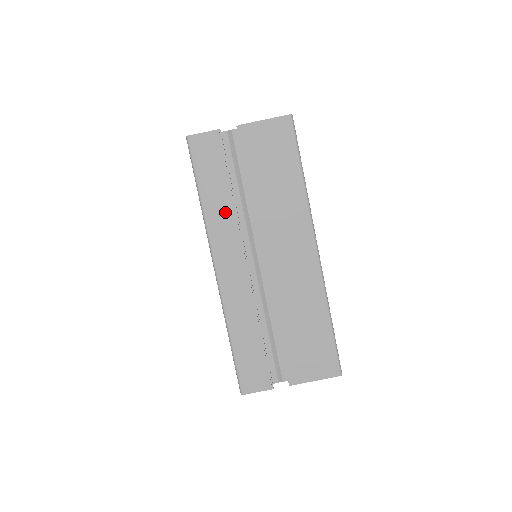
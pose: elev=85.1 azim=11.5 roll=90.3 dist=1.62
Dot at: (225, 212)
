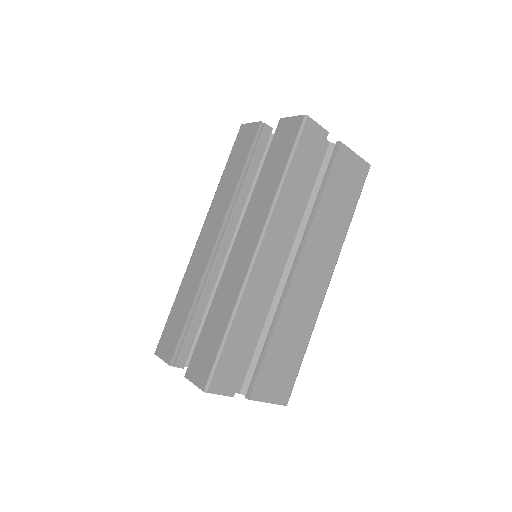
Dot at: (294, 204)
